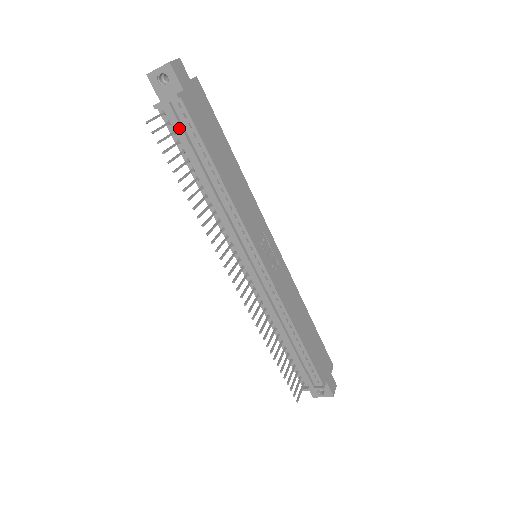
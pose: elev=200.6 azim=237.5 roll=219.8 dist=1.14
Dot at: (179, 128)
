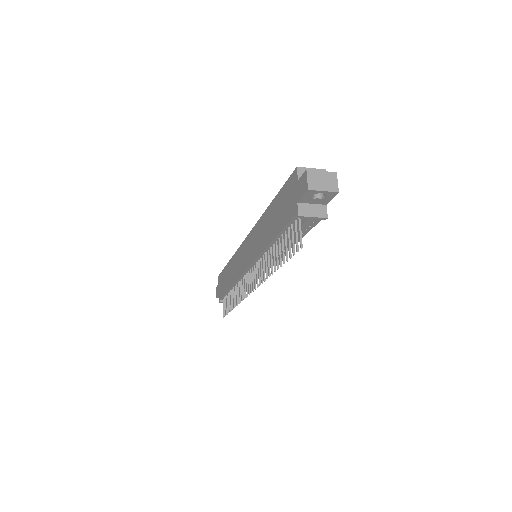
Dot at: (302, 228)
